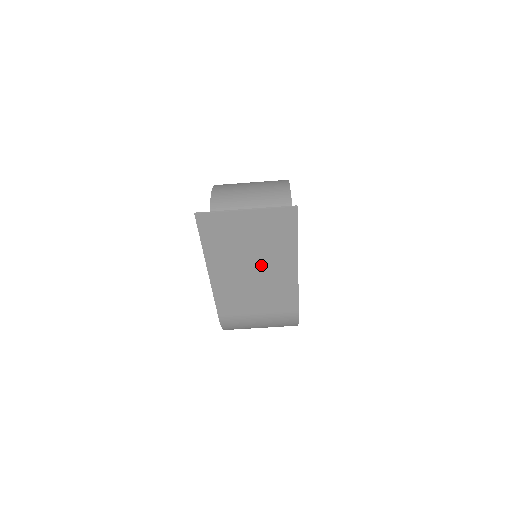
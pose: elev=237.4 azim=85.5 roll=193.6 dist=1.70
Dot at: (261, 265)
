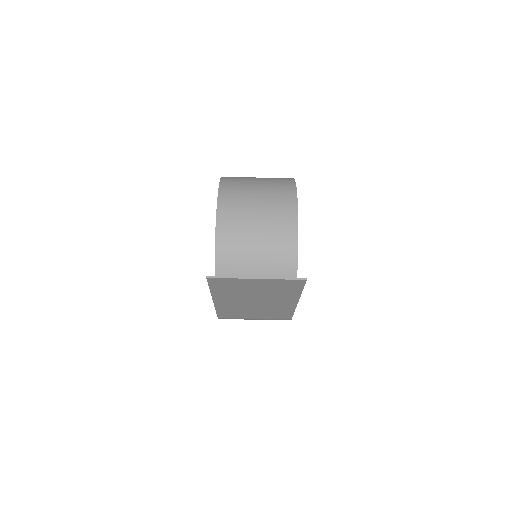
Dot at: (264, 300)
